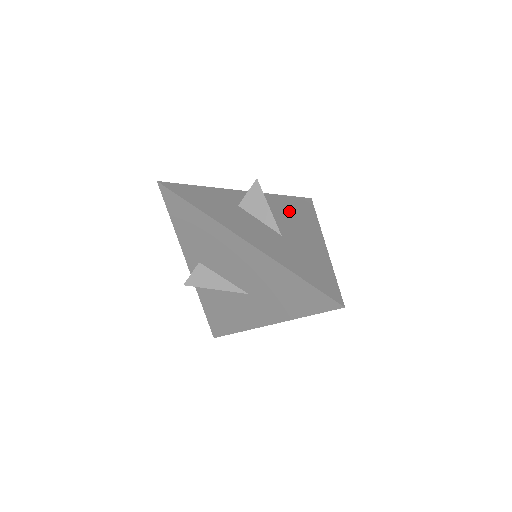
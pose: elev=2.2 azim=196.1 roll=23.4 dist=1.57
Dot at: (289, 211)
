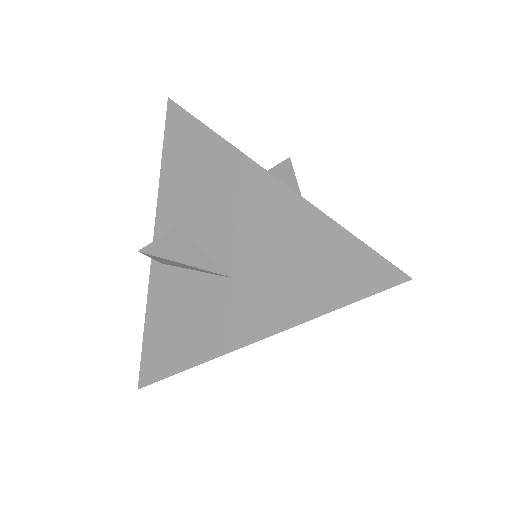
Dot at: occluded
